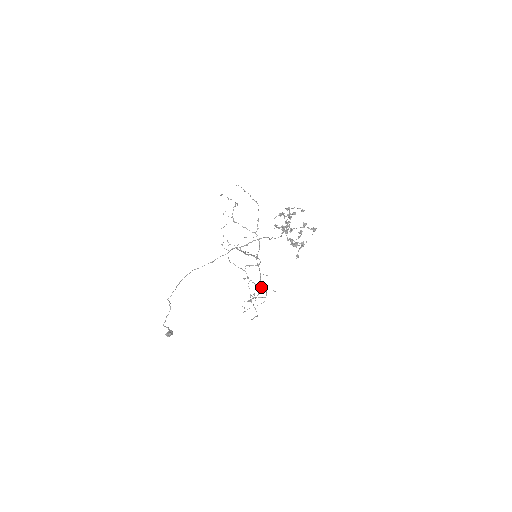
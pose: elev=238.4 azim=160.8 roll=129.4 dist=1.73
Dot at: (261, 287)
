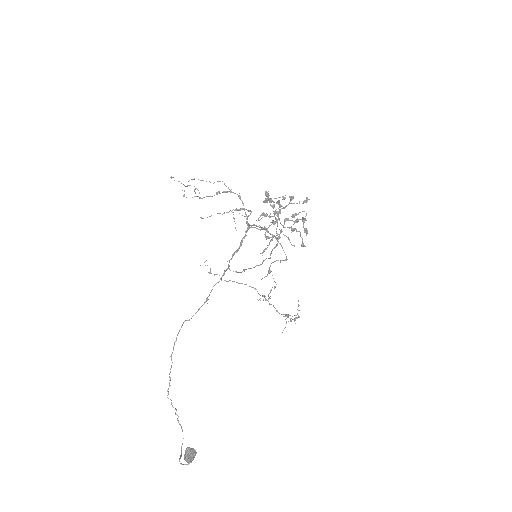
Dot at: occluded
